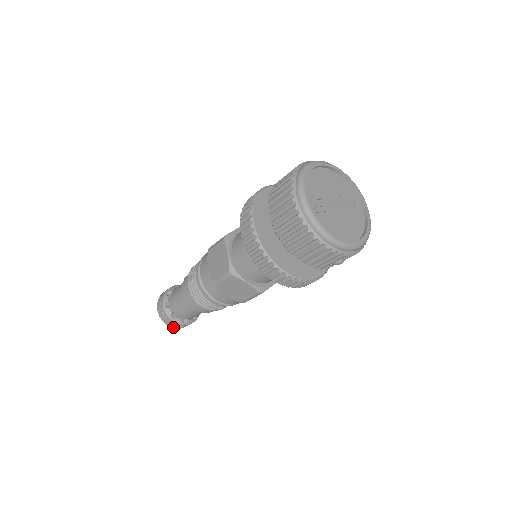
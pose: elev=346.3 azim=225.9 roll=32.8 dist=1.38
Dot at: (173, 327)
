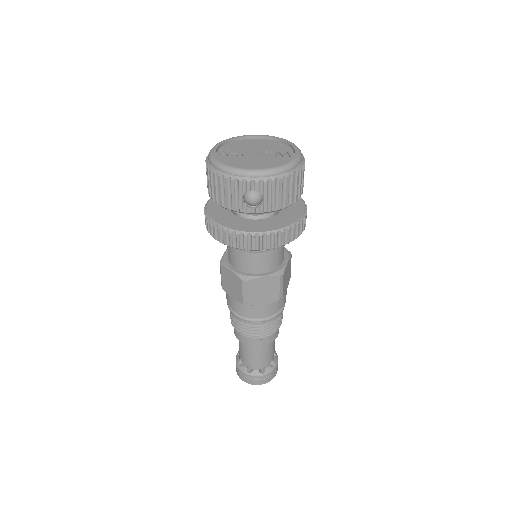
Dot at: (244, 380)
